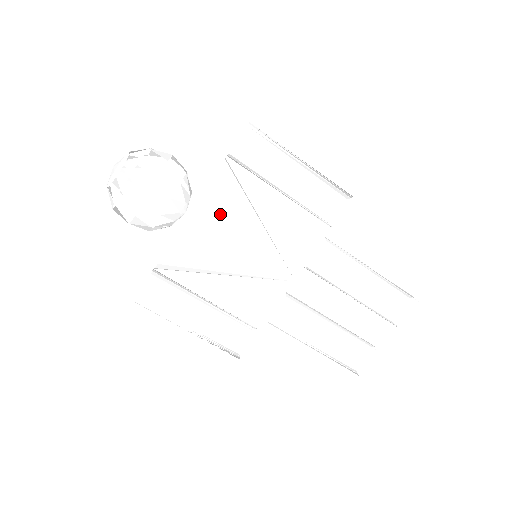
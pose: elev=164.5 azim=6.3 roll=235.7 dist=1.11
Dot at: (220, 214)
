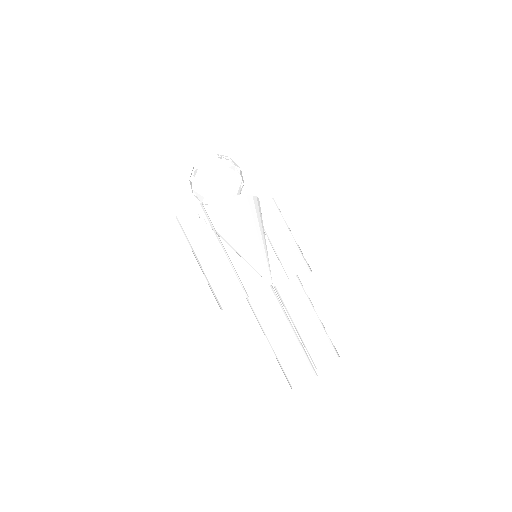
Dot at: (257, 211)
